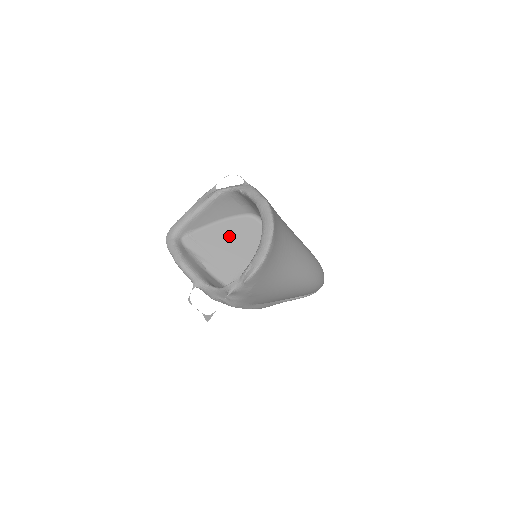
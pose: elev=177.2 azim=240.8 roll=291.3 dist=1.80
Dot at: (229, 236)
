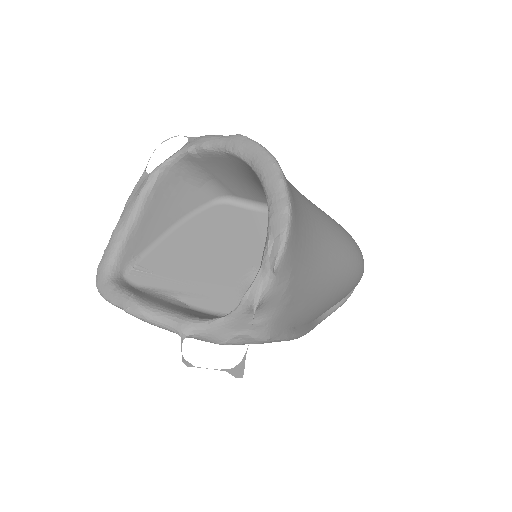
Dot at: (200, 242)
